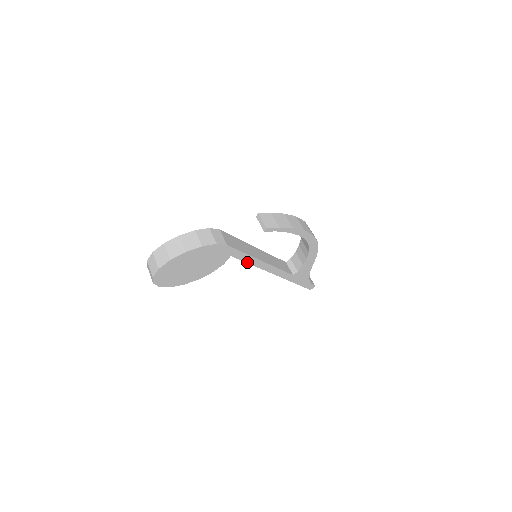
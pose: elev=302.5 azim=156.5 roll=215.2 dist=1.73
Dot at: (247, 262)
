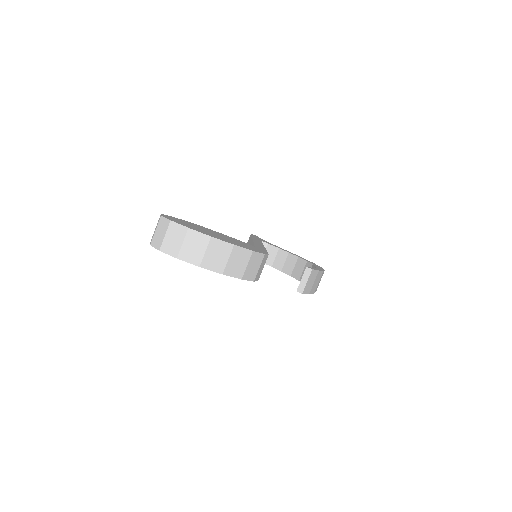
Dot at: occluded
